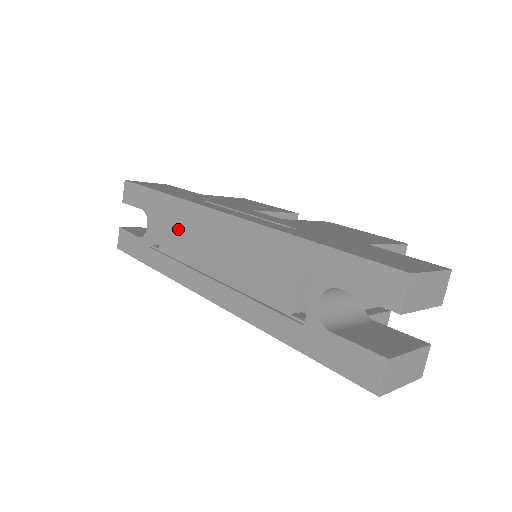
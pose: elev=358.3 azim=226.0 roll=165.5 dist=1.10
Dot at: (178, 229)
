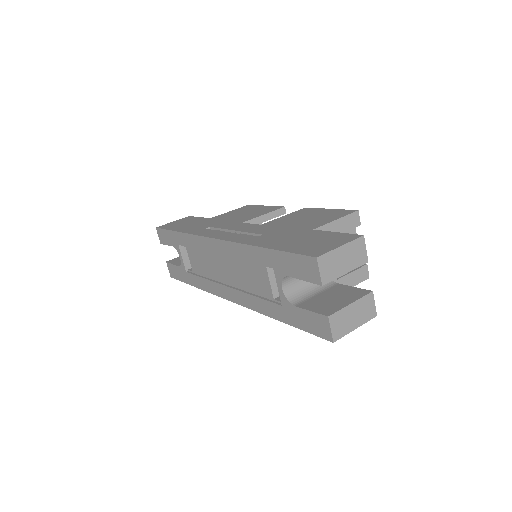
Dot at: (197, 255)
